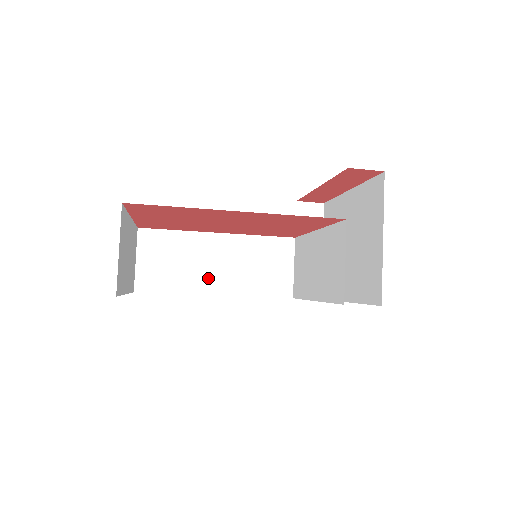
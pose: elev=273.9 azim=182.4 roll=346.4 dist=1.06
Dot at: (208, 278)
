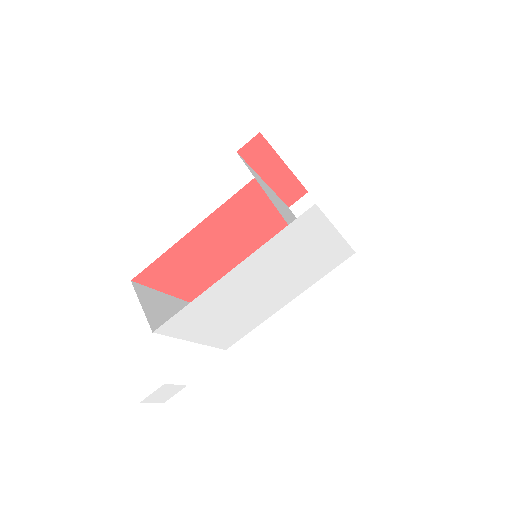
Dot at: occluded
